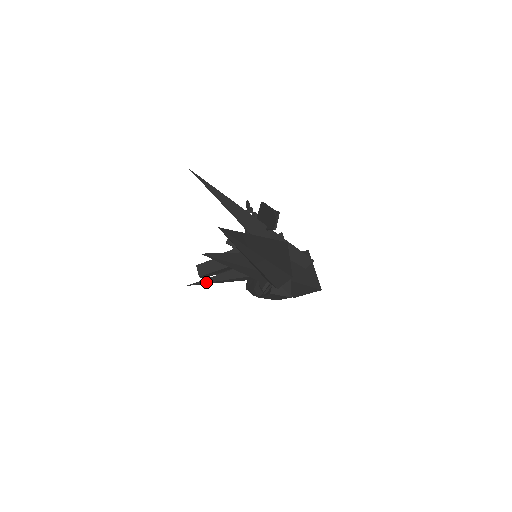
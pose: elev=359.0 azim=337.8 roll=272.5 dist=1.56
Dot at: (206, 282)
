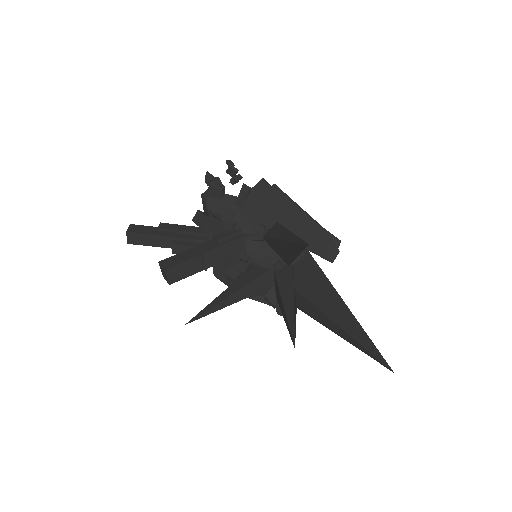
Dot at: (210, 313)
